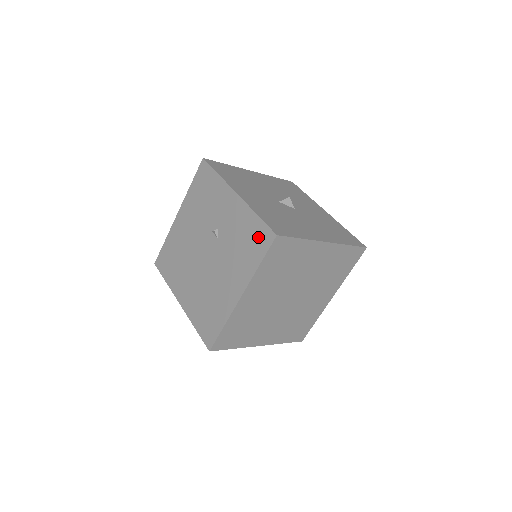
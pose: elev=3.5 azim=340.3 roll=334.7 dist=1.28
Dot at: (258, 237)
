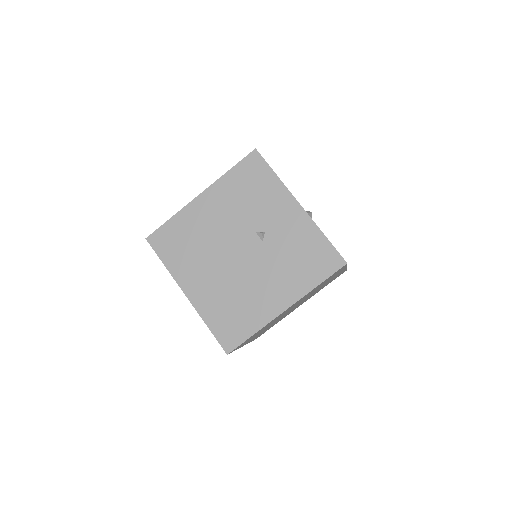
Dot at: (322, 258)
